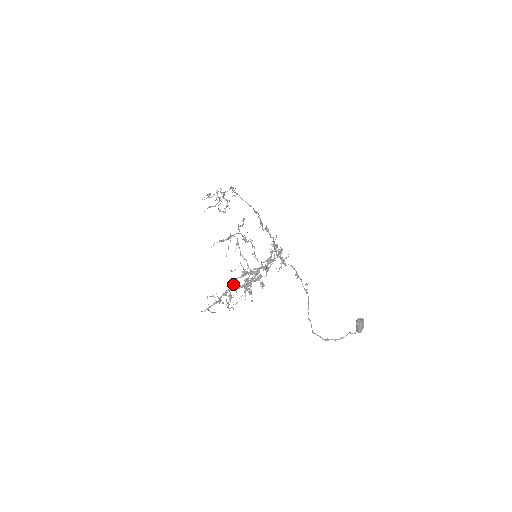
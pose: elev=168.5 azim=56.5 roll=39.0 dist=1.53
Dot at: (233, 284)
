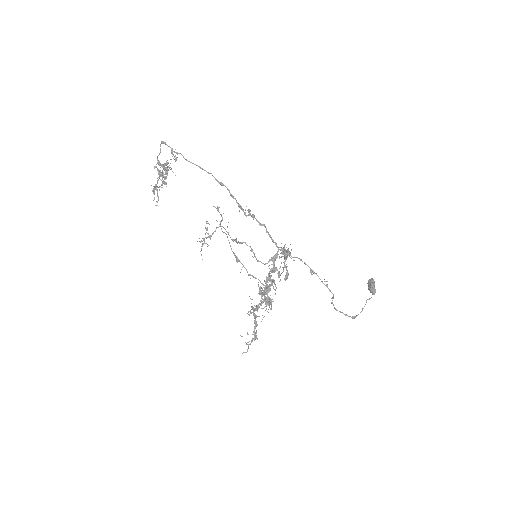
Dot at: occluded
